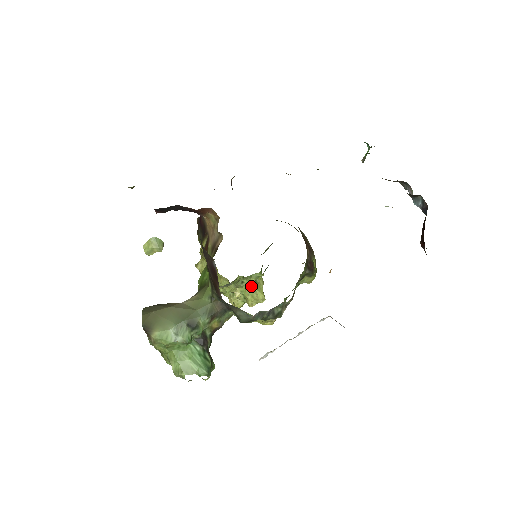
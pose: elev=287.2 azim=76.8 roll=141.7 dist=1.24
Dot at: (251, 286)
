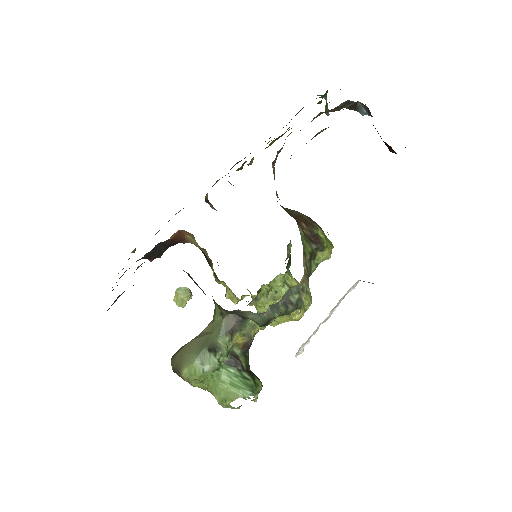
Dot at: (284, 291)
